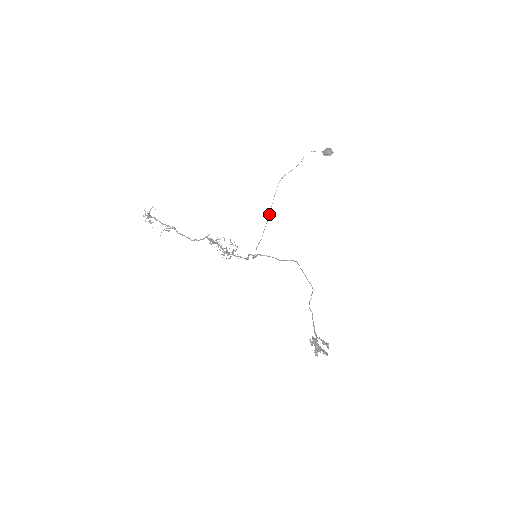
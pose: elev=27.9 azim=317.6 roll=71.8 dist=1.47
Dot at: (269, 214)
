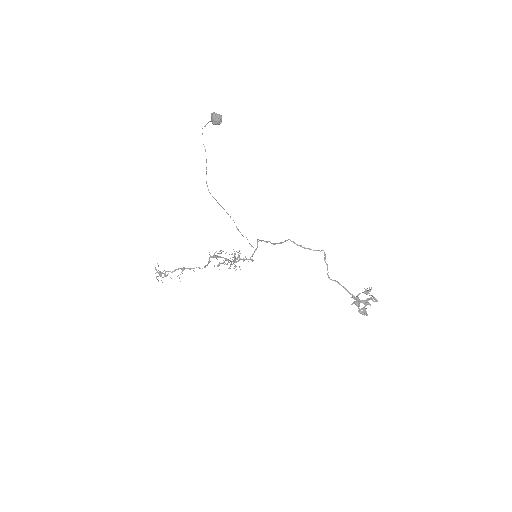
Dot at: occluded
